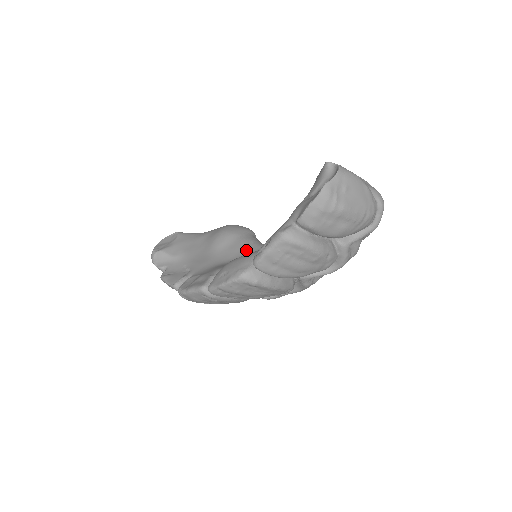
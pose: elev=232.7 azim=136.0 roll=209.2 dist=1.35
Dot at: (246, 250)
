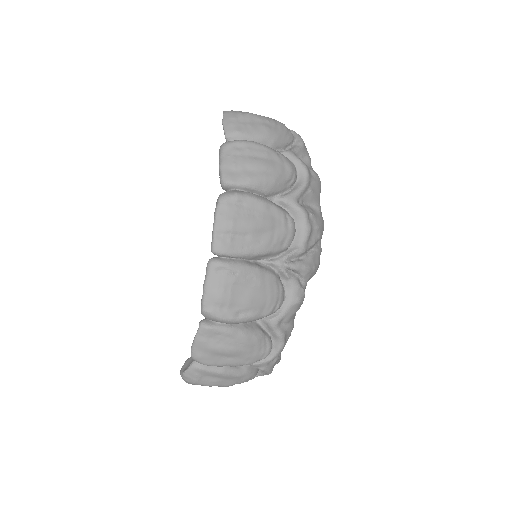
Dot at: occluded
